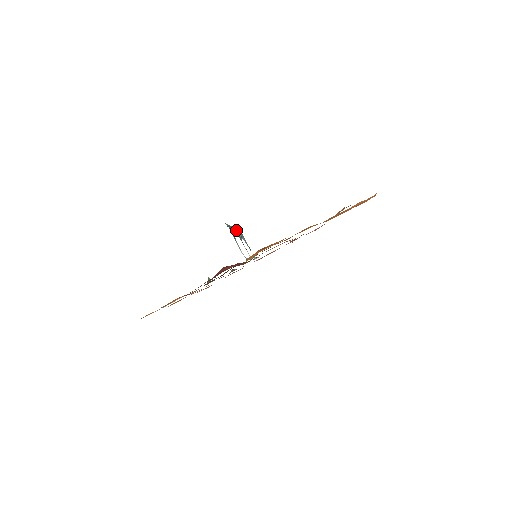
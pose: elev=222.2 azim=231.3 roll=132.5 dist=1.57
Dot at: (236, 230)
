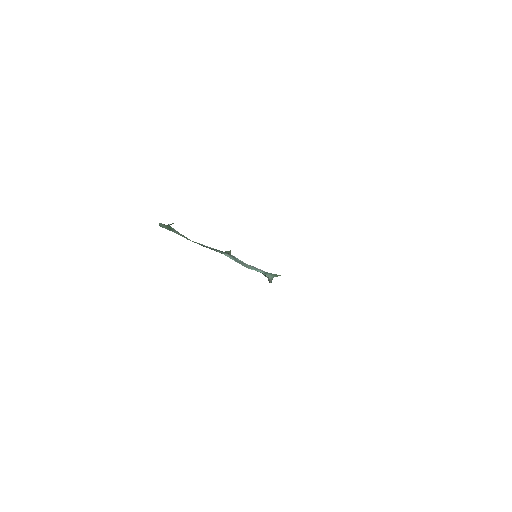
Dot at: (222, 252)
